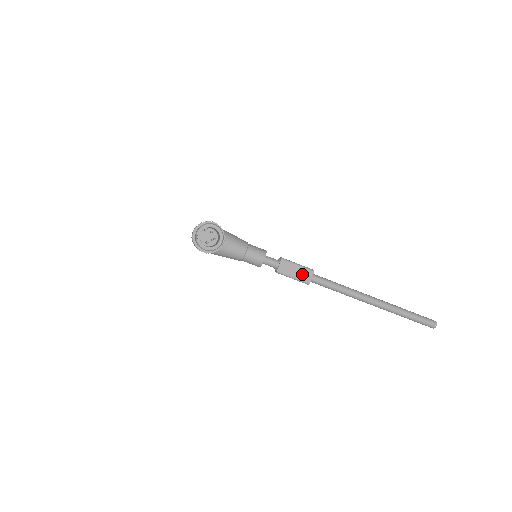
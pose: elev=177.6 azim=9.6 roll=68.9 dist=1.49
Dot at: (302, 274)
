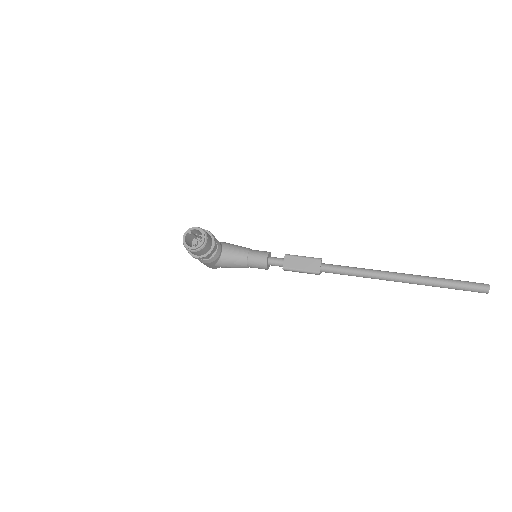
Dot at: (309, 265)
